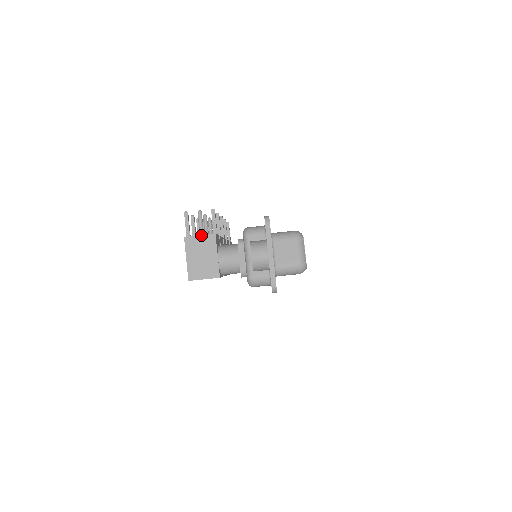
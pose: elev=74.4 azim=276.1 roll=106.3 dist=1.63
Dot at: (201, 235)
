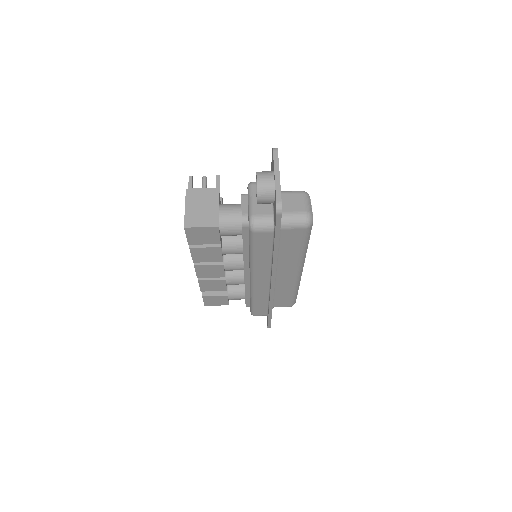
Dot at: (204, 188)
